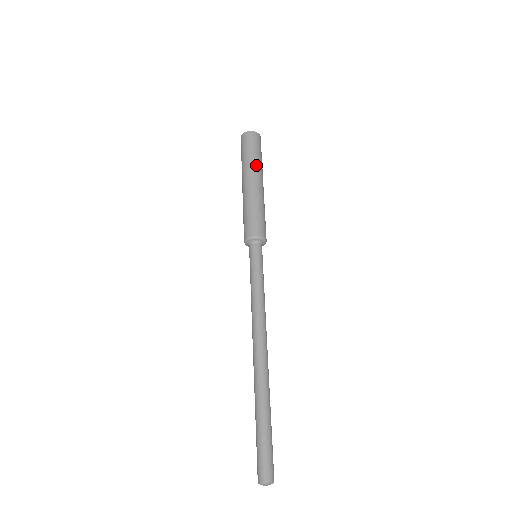
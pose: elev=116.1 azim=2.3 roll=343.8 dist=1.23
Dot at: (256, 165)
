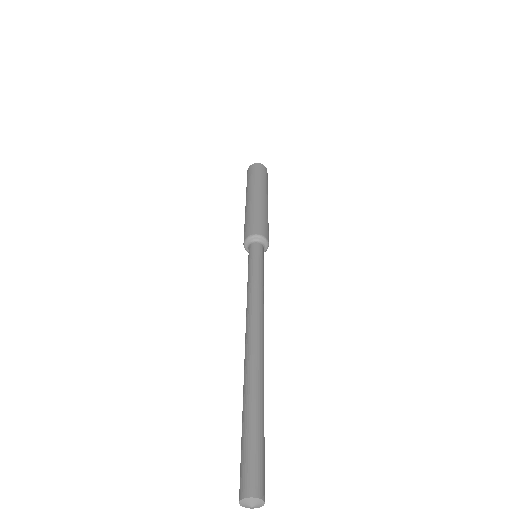
Dot at: (260, 184)
